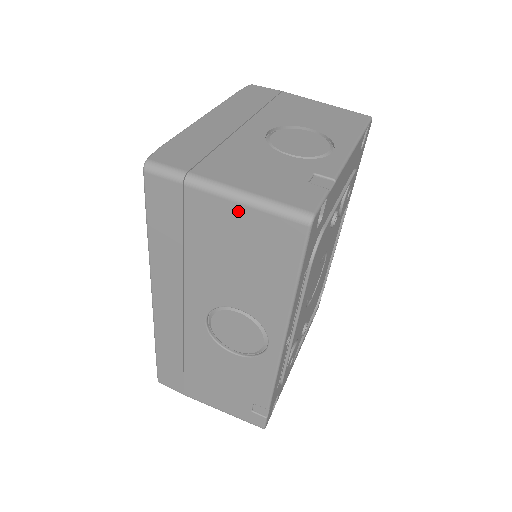
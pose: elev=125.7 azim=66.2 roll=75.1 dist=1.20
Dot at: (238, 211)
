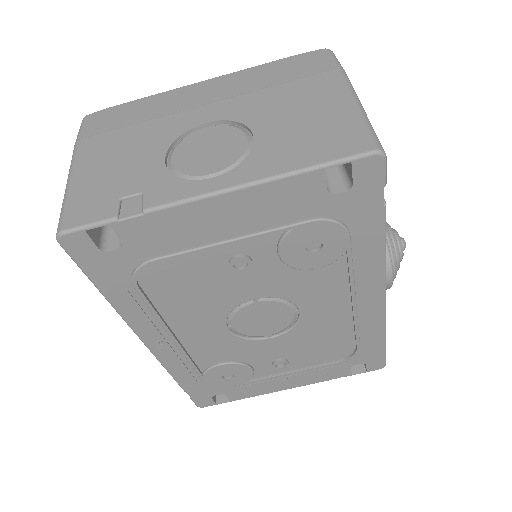
Dot at: occluded
